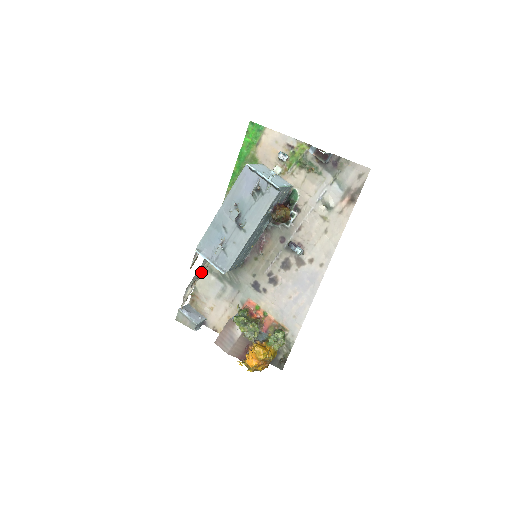
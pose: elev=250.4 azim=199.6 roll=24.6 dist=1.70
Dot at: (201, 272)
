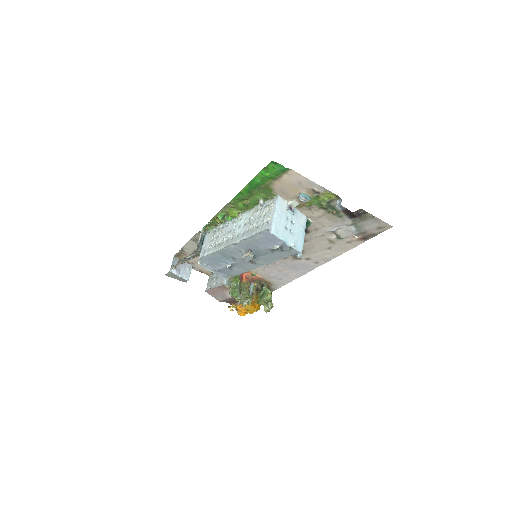
Dot at: (195, 256)
